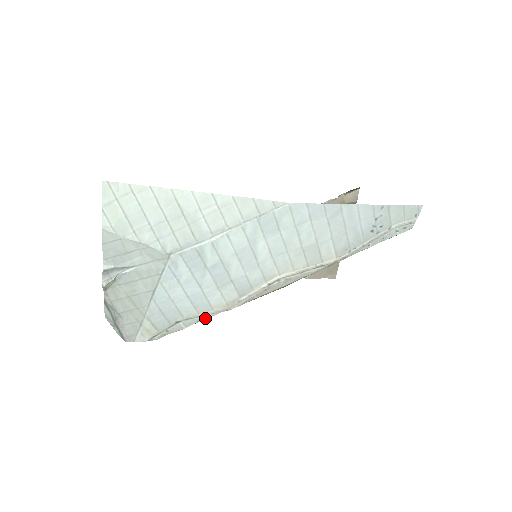
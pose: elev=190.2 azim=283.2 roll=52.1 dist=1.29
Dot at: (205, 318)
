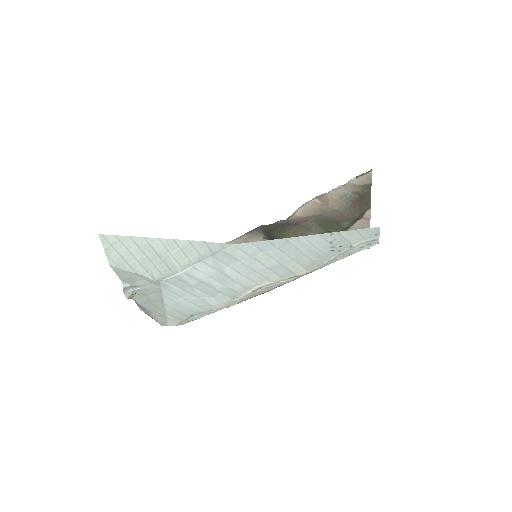
Dot at: (213, 312)
